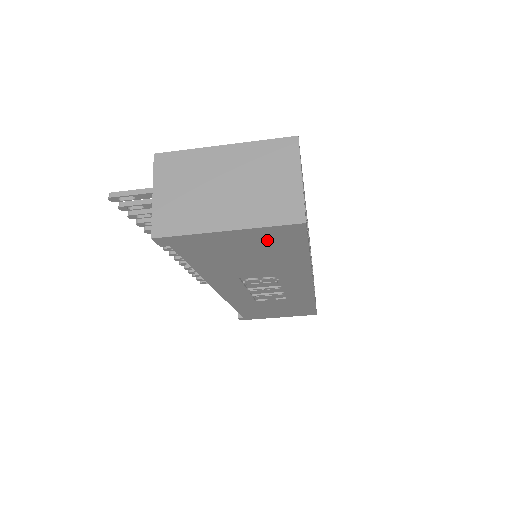
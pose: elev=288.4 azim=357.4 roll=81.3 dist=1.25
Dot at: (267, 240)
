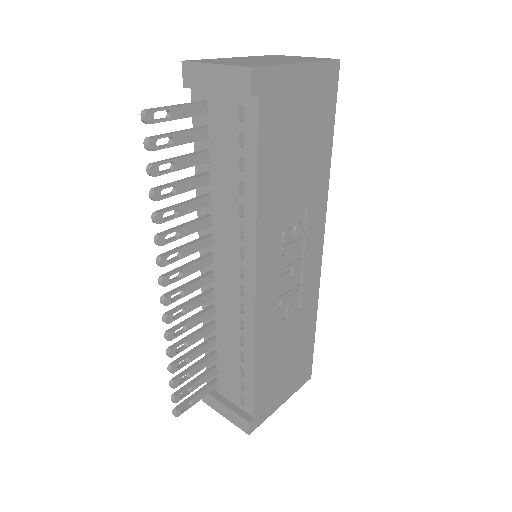
Dot at: (317, 97)
